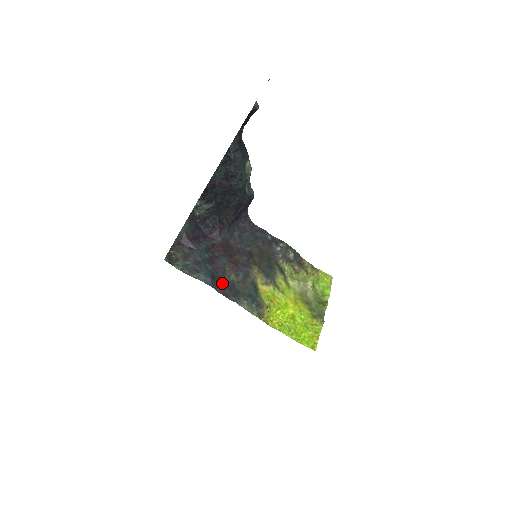
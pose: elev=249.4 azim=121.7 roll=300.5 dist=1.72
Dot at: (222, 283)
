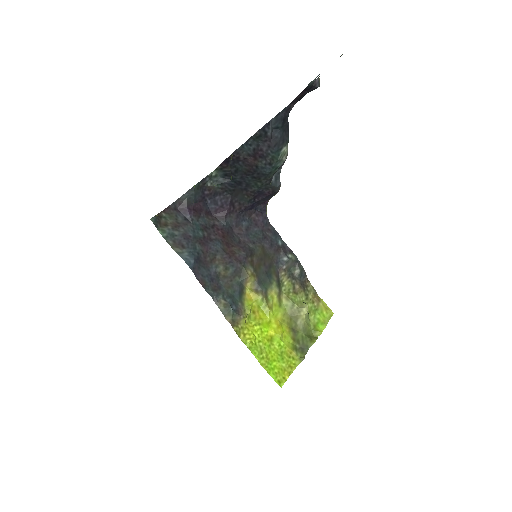
Dot at: (206, 270)
